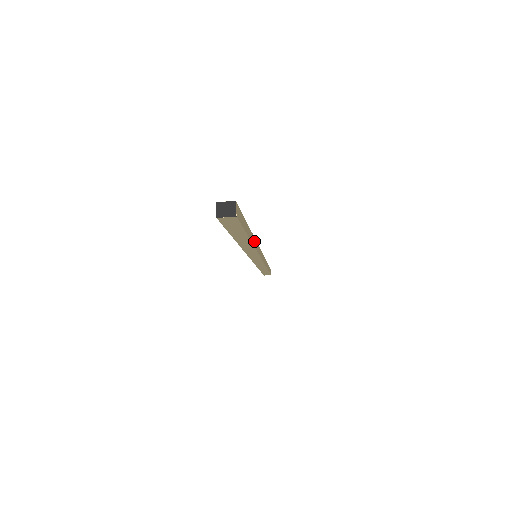
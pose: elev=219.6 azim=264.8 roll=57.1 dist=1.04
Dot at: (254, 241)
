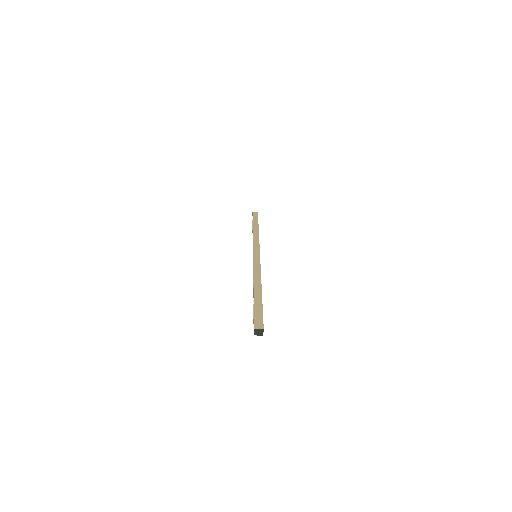
Dot at: occluded
